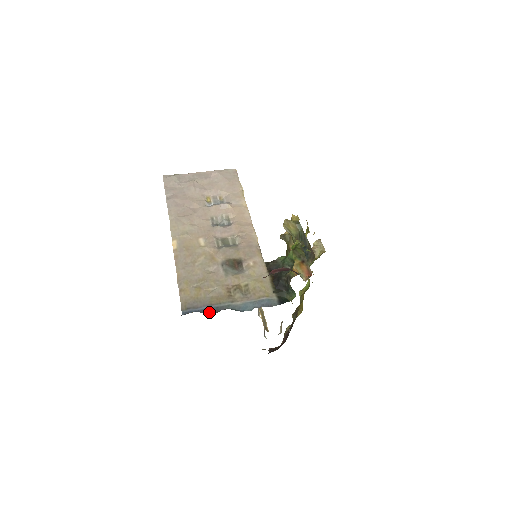
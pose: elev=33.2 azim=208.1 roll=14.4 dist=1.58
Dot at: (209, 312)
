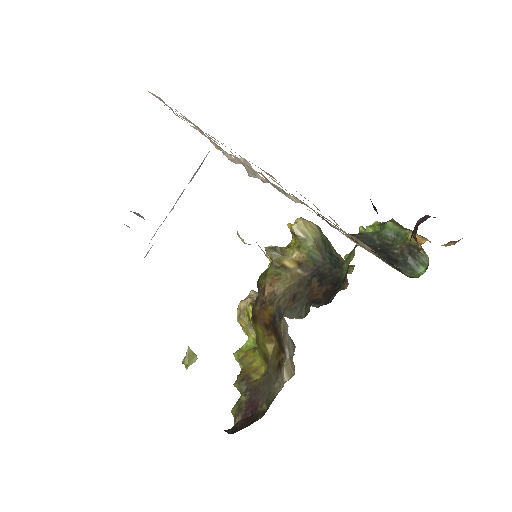
Dot at: occluded
